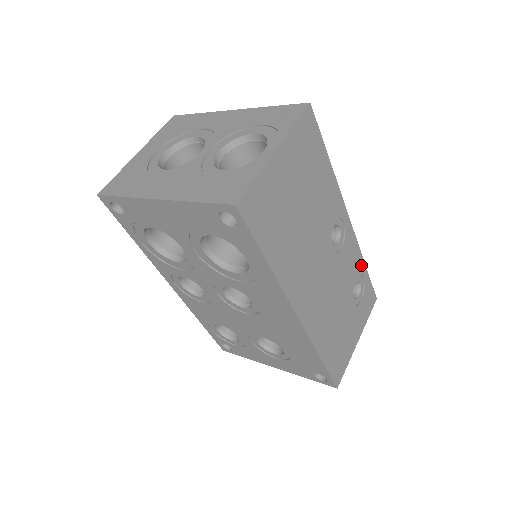
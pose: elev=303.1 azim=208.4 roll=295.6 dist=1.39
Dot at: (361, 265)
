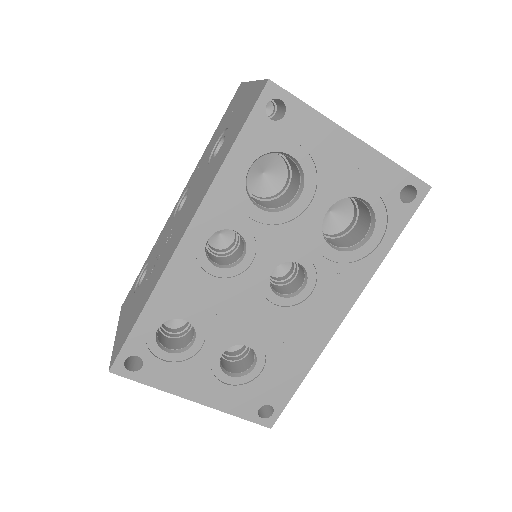
Dot at: occluded
